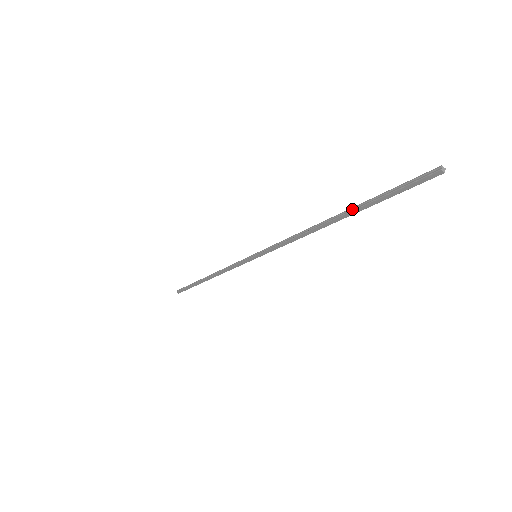
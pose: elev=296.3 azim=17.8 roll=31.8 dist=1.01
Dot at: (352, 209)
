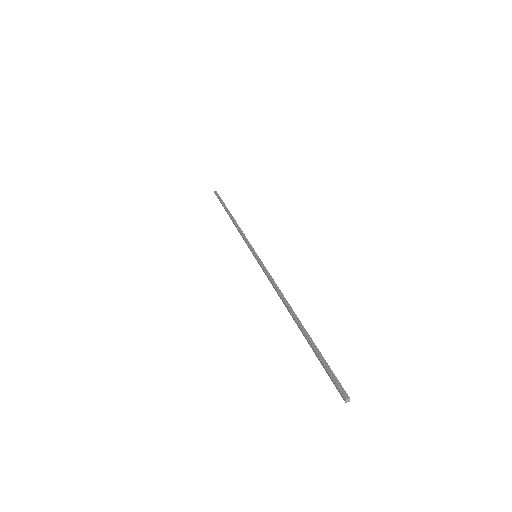
Dot at: (305, 331)
